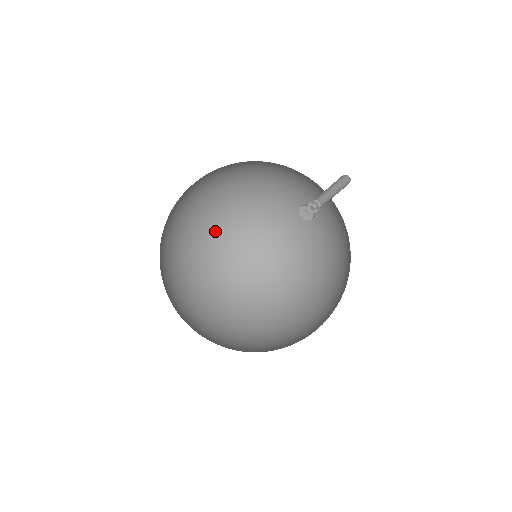
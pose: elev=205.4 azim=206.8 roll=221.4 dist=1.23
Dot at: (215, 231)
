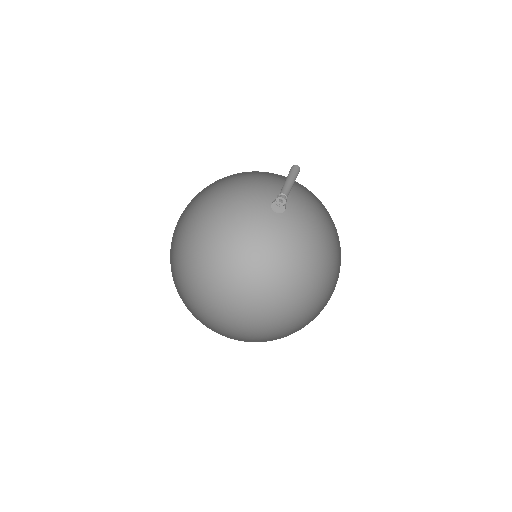
Dot at: (248, 244)
